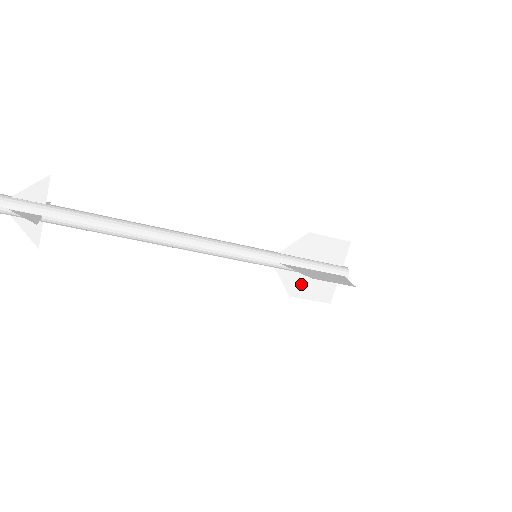
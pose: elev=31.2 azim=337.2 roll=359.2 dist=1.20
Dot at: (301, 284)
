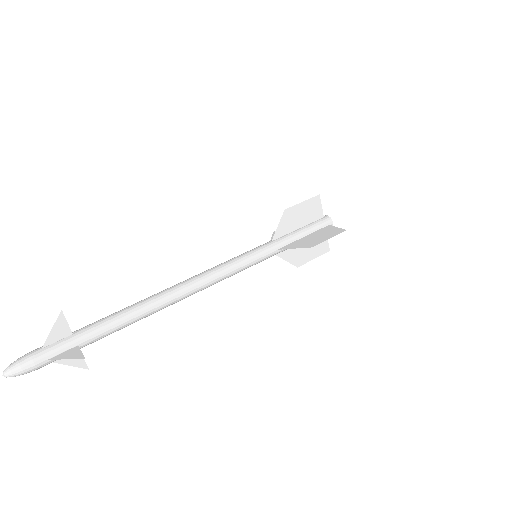
Dot at: (301, 252)
